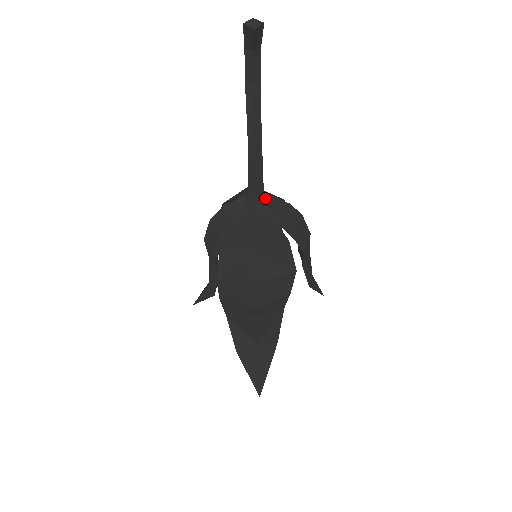
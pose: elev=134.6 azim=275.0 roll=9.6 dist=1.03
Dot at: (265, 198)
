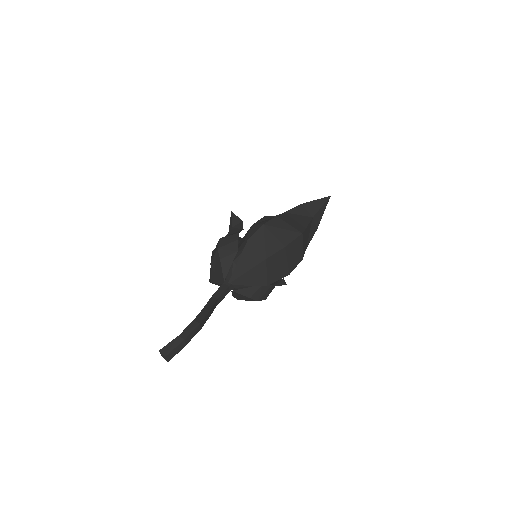
Dot at: (236, 288)
